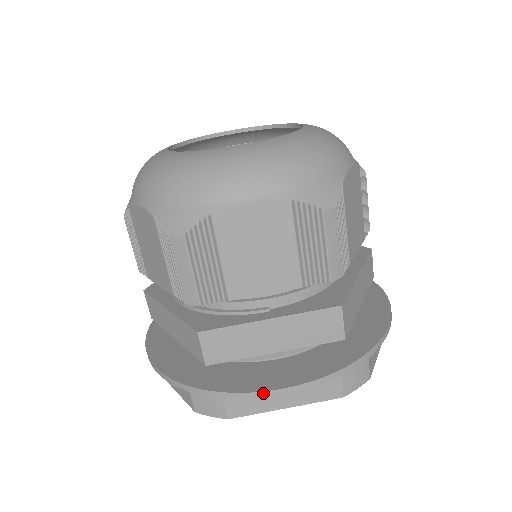
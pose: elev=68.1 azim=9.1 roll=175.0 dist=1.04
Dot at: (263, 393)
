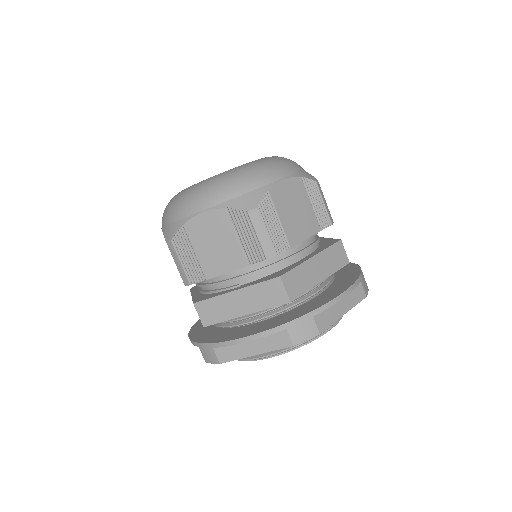
Dot at: (232, 341)
